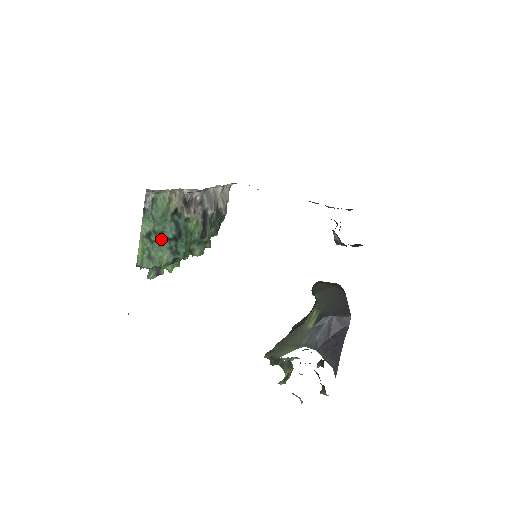
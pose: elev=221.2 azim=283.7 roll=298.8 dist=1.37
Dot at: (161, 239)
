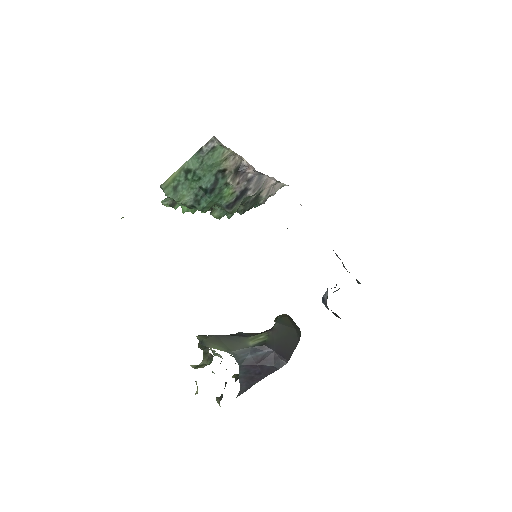
Dot at: (195, 182)
